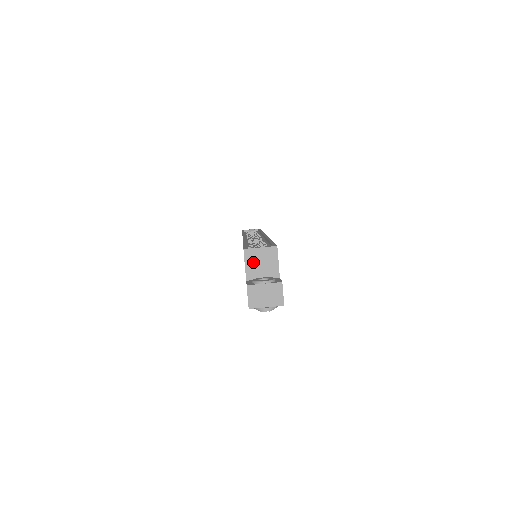
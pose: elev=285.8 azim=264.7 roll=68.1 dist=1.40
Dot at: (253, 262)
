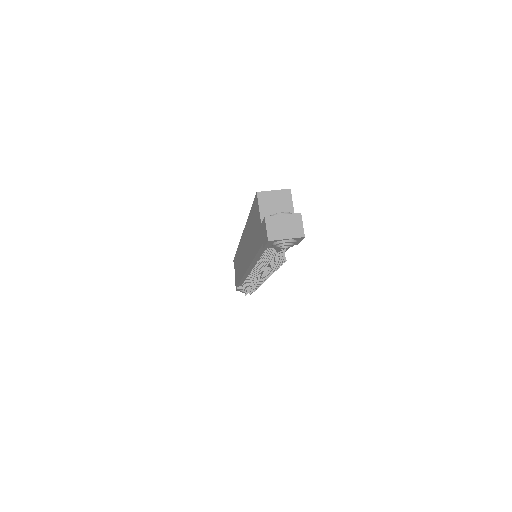
Dot at: (267, 205)
